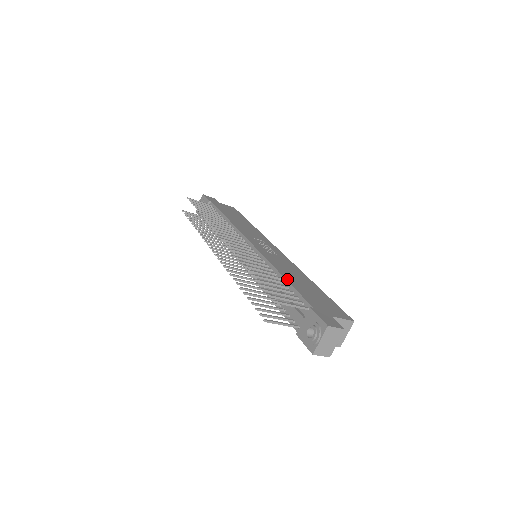
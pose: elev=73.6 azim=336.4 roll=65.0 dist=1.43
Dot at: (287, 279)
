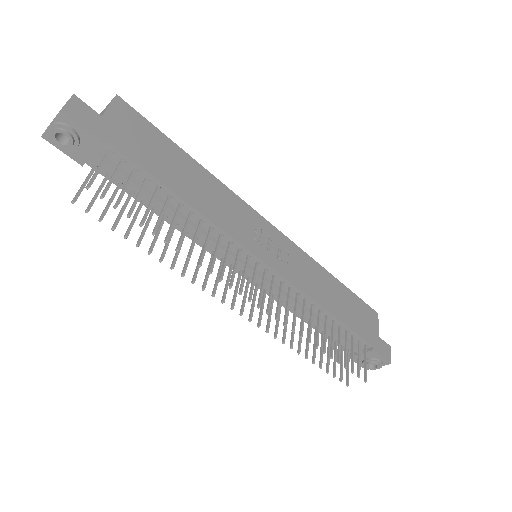
Dot at: (338, 317)
